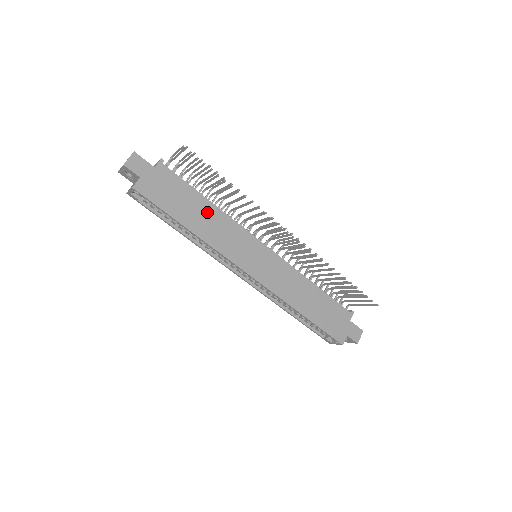
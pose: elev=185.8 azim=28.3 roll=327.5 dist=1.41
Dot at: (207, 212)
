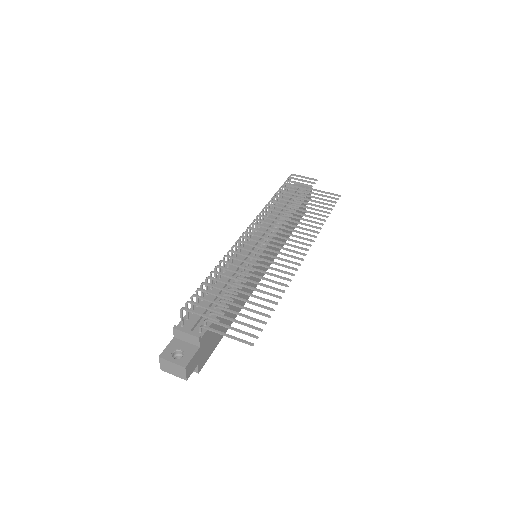
Dot at: (234, 300)
